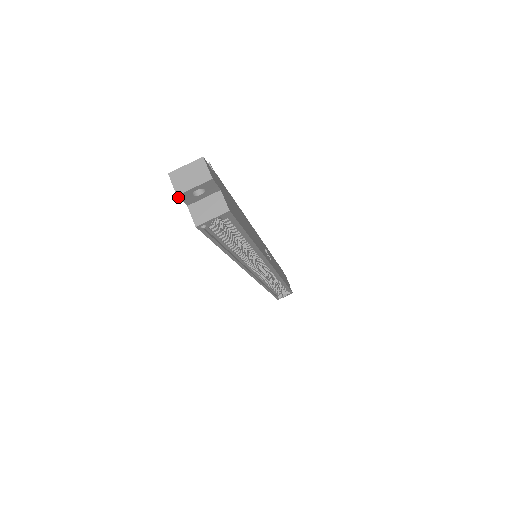
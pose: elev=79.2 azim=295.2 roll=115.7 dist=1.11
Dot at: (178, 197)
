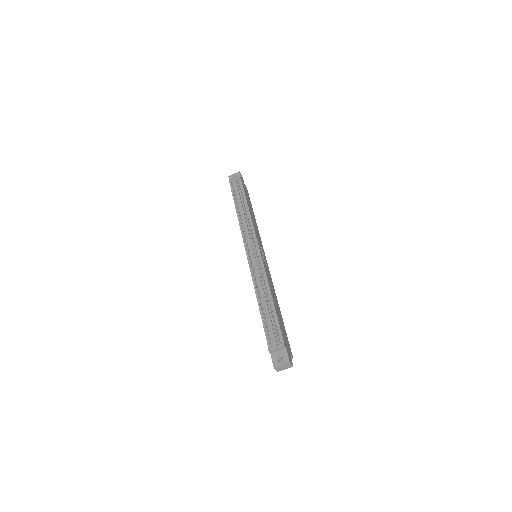
Dot at: (277, 370)
